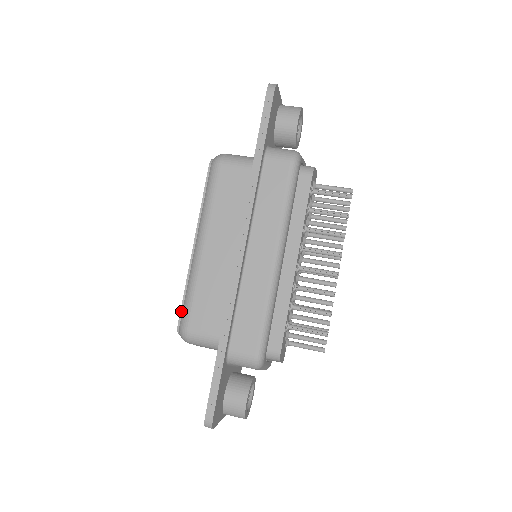
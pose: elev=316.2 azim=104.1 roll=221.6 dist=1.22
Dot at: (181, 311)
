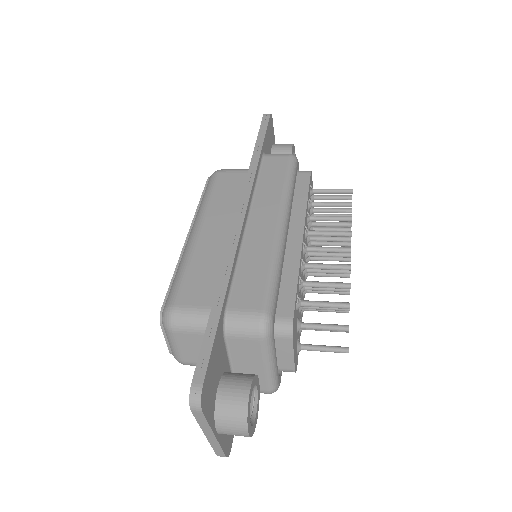
Dot at: (167, 295)
